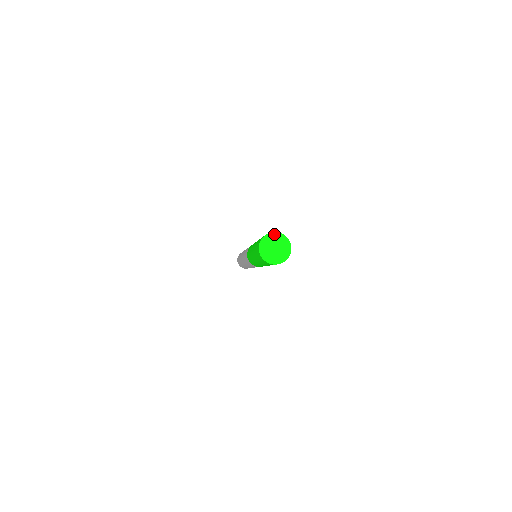
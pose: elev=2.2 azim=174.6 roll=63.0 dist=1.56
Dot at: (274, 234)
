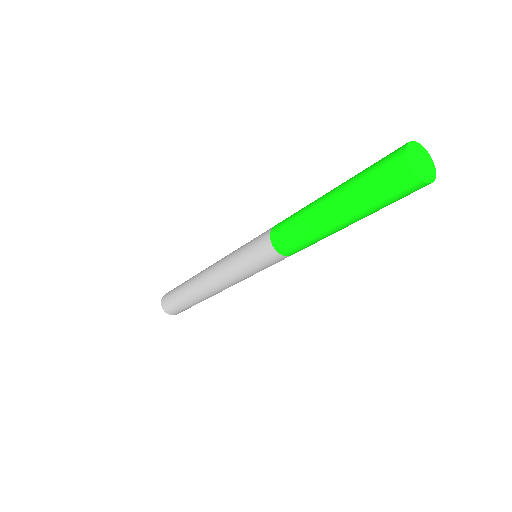
Dot at: (410, 145)
